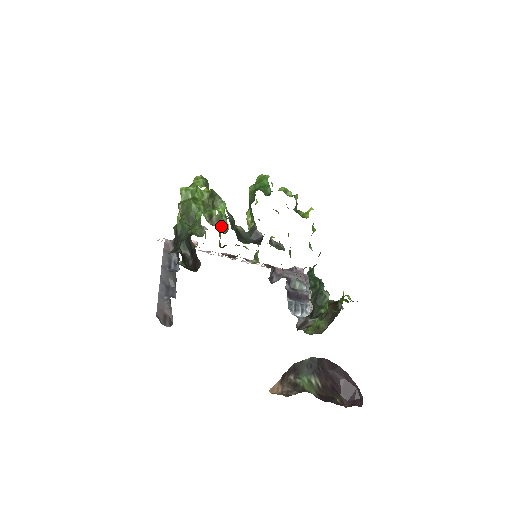
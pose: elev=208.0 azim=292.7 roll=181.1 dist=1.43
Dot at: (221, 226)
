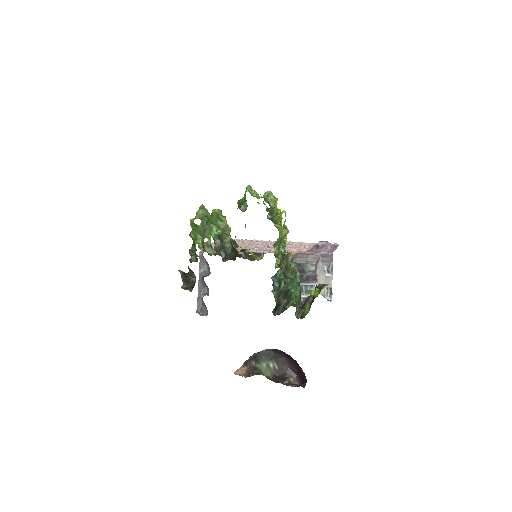
Dot at: (210, 249)
